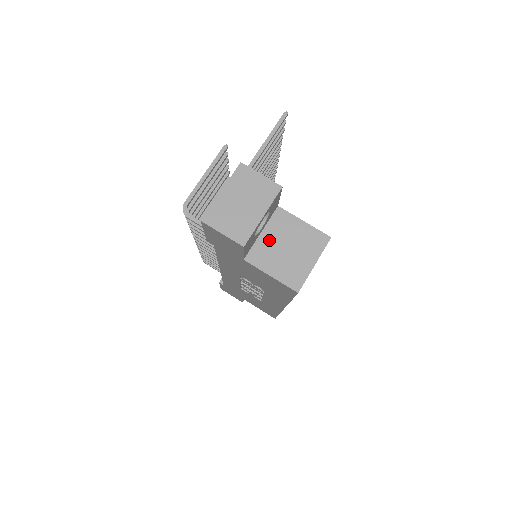
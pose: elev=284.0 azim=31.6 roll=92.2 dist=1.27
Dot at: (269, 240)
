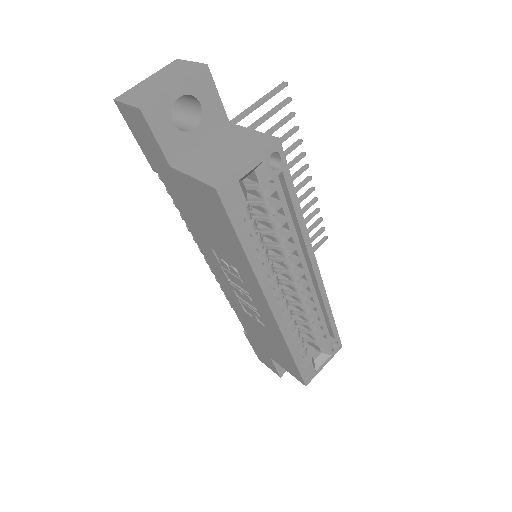
Dot at: (206, 148)
